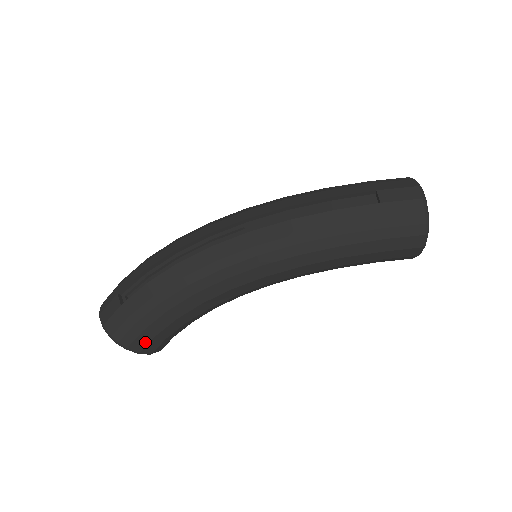
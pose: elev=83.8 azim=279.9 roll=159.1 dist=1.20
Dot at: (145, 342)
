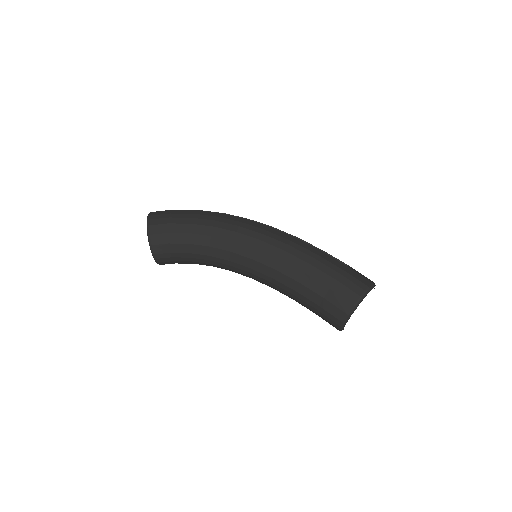
Dot at: (160, 231)
